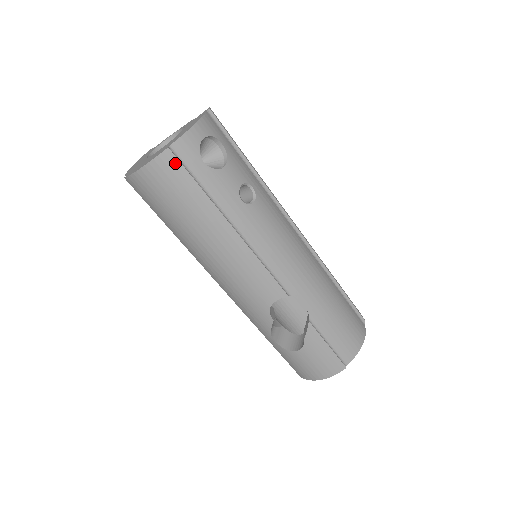
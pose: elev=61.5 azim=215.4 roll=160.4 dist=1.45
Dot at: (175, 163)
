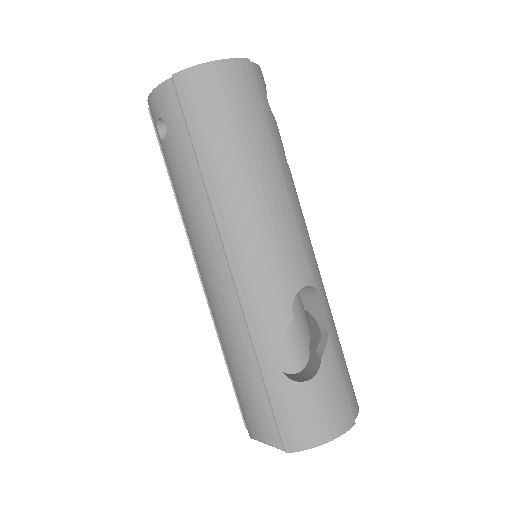
Dot at: (251, 76)
